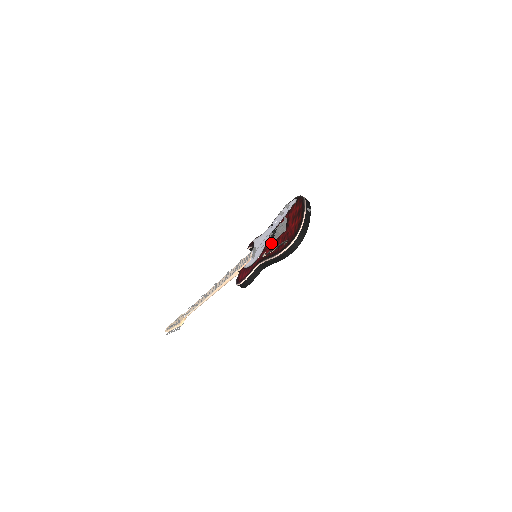
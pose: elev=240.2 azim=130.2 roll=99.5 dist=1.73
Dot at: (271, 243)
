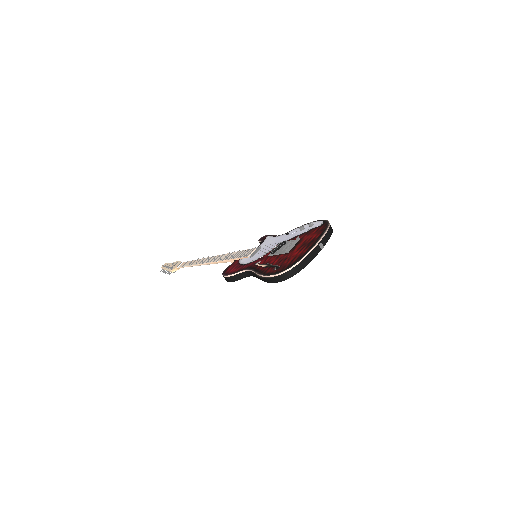
Dot at: (271, 255)
